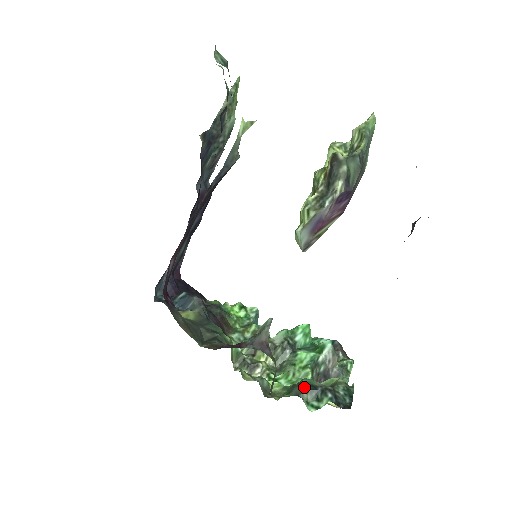
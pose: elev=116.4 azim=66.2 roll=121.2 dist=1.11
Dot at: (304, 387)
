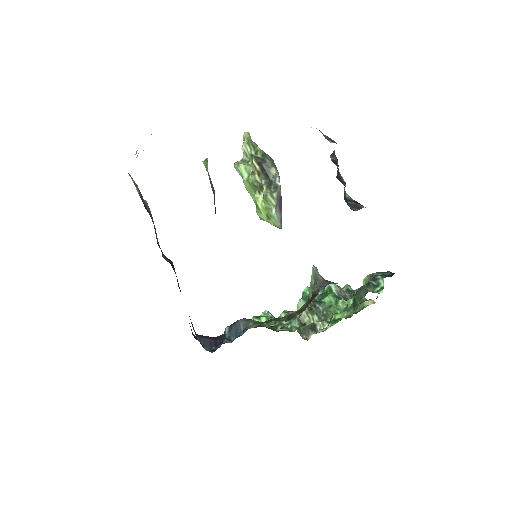
Dot at: (364, 287)
